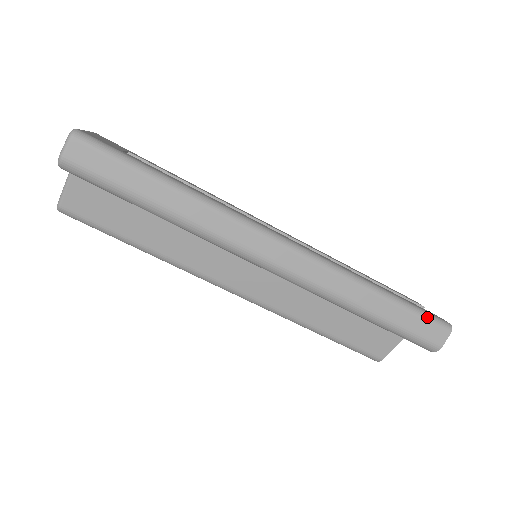
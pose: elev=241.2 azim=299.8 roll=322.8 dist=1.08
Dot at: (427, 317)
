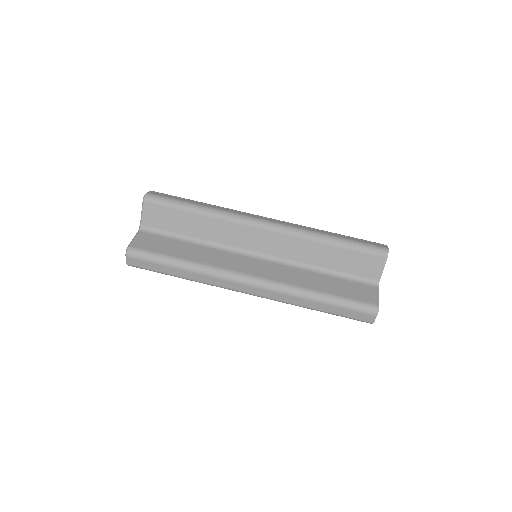
Dot at: (367, 241)
